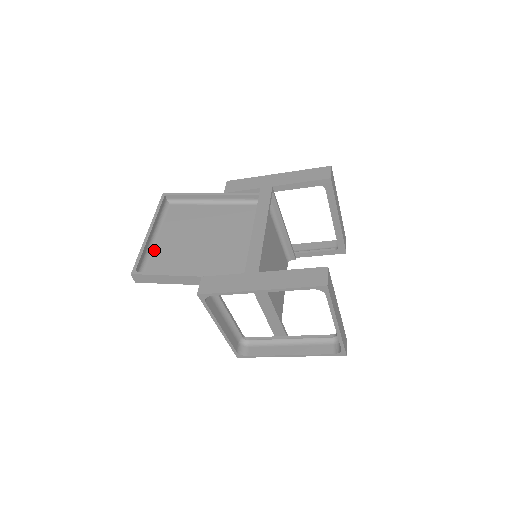
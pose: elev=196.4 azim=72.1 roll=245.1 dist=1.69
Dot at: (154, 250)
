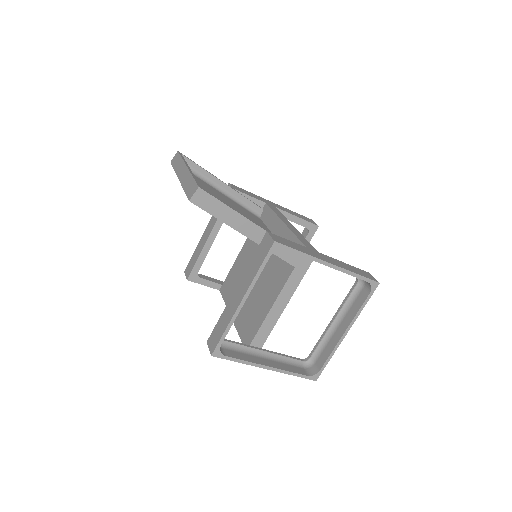
Dot at: occluded
